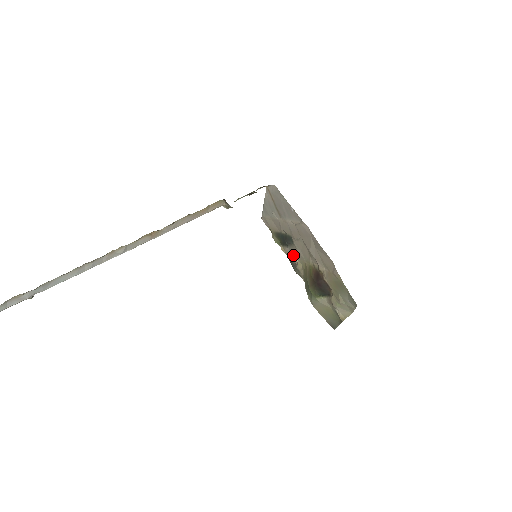
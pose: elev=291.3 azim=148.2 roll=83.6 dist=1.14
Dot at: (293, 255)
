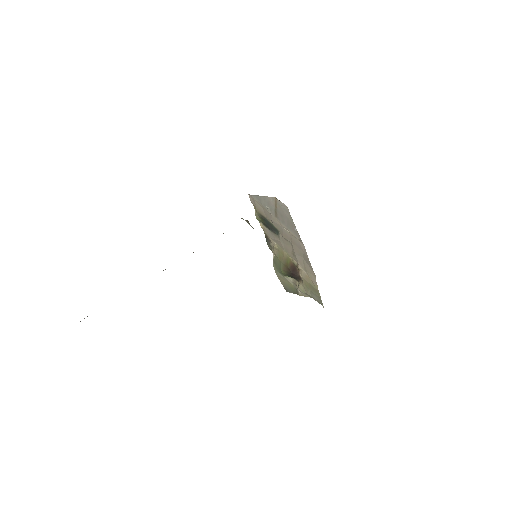
Dot at: (272, 238)
